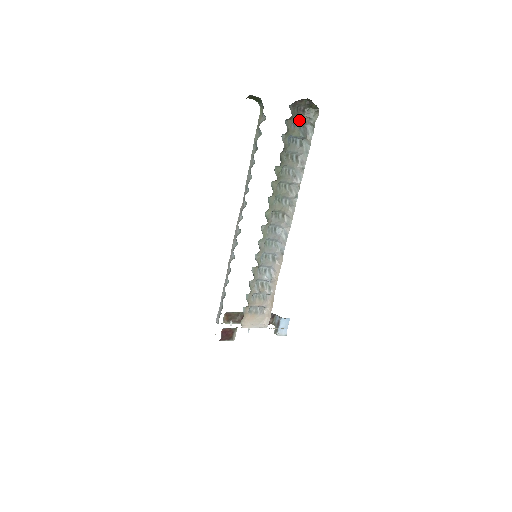
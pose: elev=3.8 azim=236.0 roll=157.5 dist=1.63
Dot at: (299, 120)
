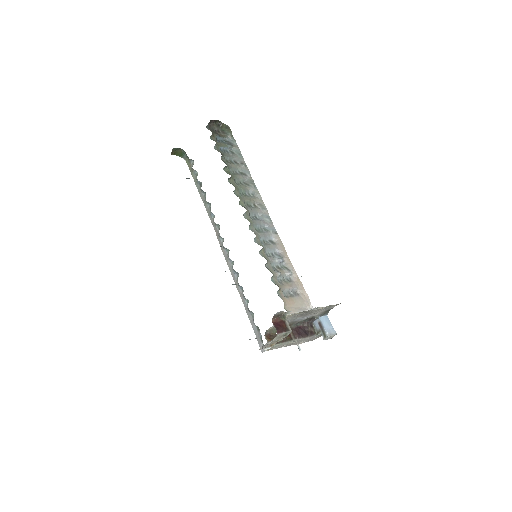
Dot at: (219, 136)
